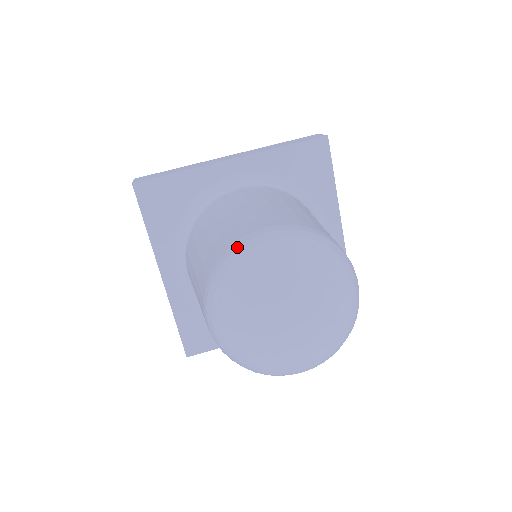
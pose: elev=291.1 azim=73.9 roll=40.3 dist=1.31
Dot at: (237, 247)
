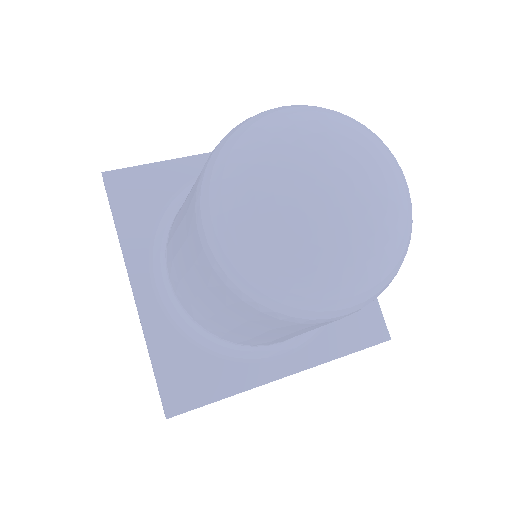
Dot at: occluded
